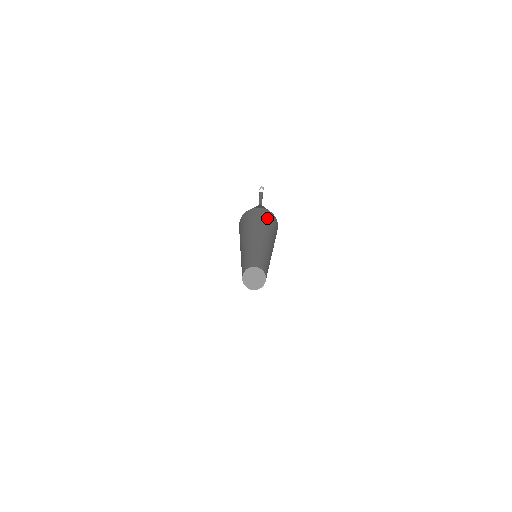
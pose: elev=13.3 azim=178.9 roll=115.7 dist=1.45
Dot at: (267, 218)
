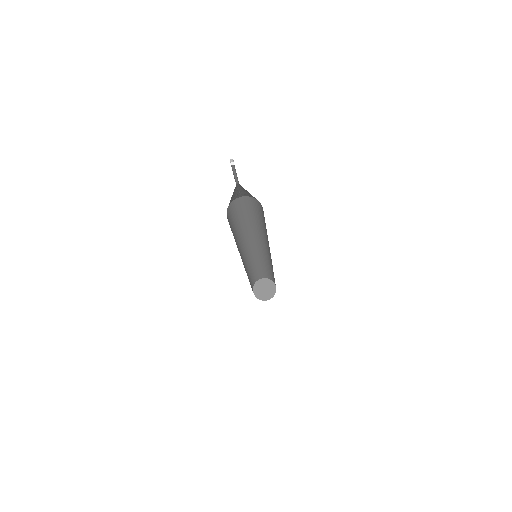
Dot at: (249, 207)
